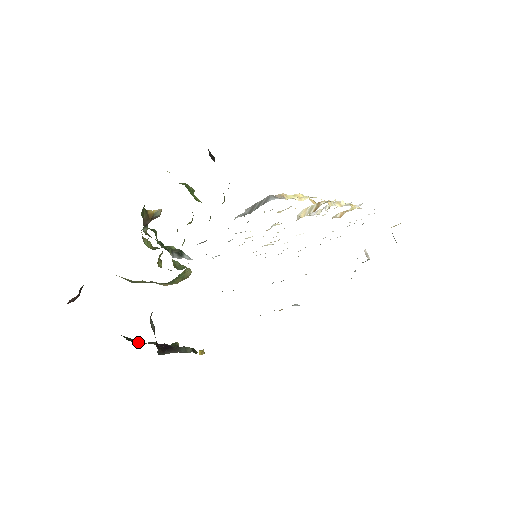
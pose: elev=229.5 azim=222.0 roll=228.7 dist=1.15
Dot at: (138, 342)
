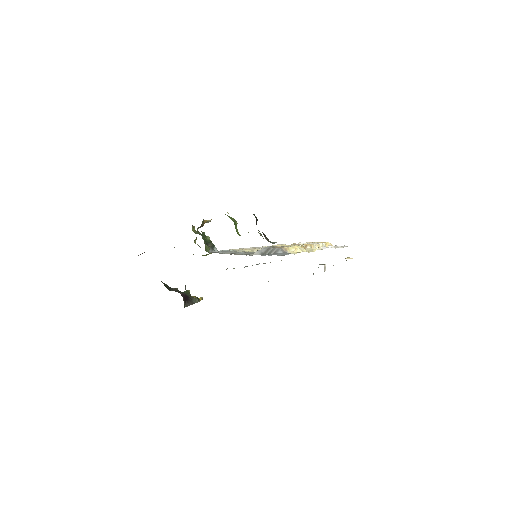
Dot at: (170, 289)
